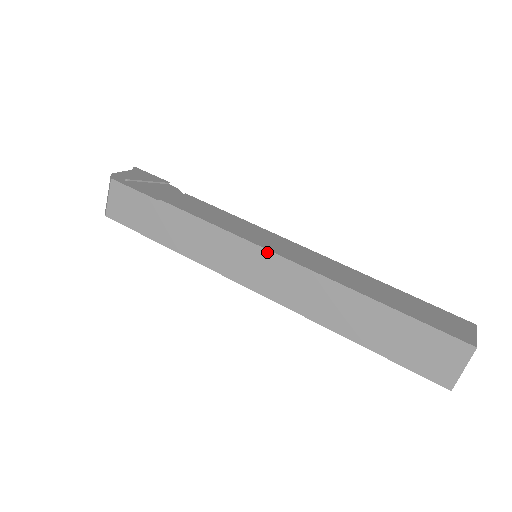
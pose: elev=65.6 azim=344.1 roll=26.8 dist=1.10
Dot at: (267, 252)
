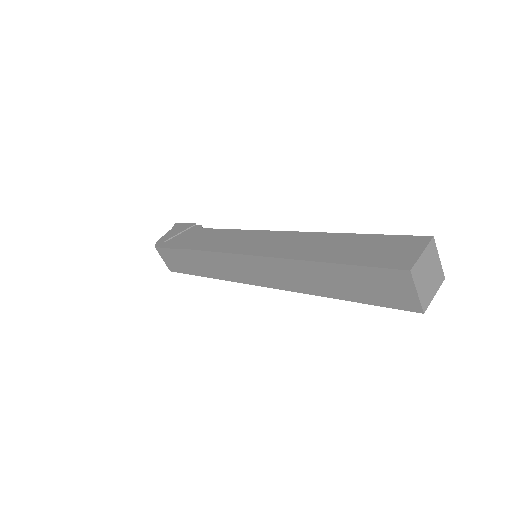
Dot at: (246, 256)
